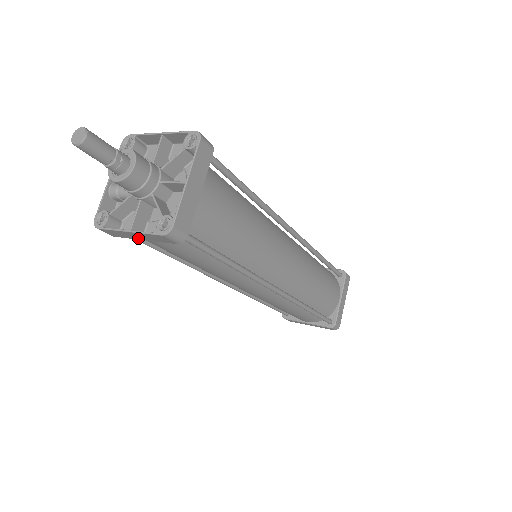
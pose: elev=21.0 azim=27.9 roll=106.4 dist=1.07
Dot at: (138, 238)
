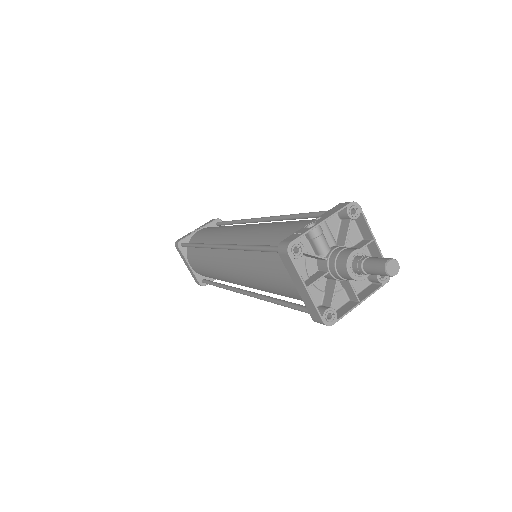
Dot at: (296, 284)
